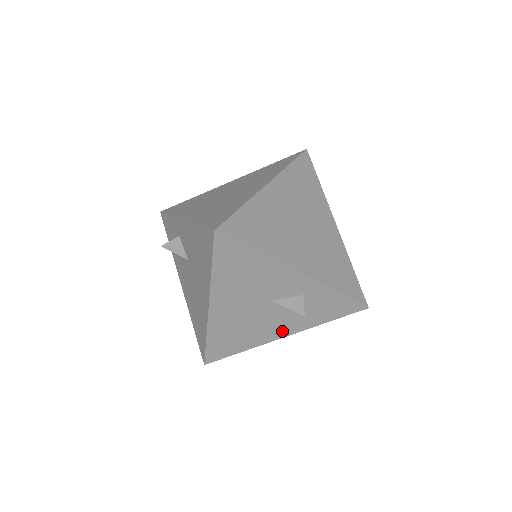
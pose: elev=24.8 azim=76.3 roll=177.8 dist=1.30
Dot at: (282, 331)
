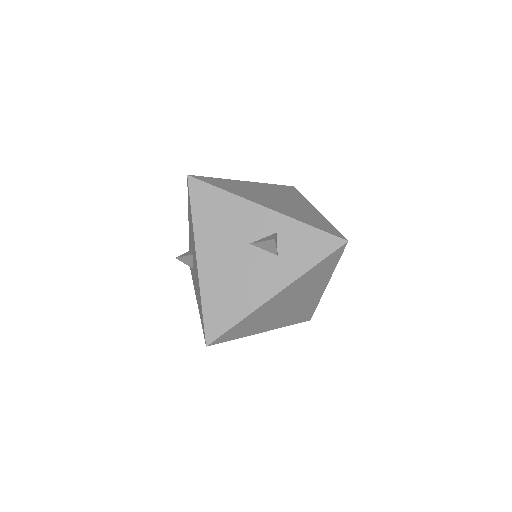
Dot at: (272, 285)
